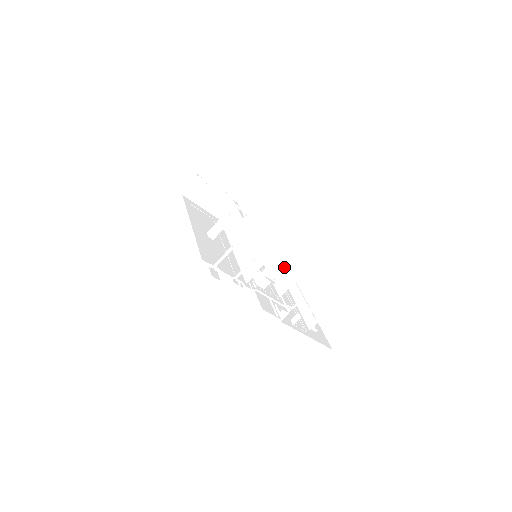
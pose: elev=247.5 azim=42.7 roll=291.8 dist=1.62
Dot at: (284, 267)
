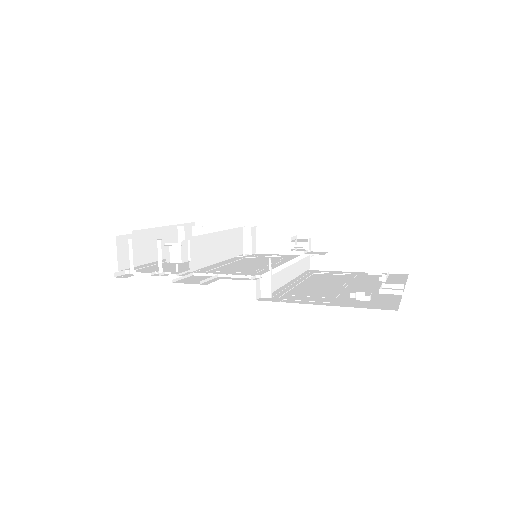
Dot at: occluded
